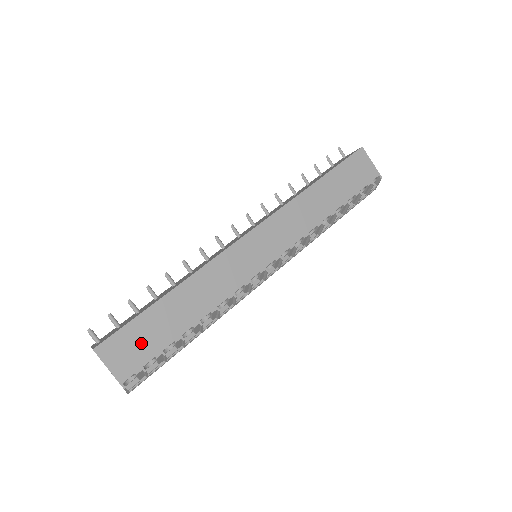
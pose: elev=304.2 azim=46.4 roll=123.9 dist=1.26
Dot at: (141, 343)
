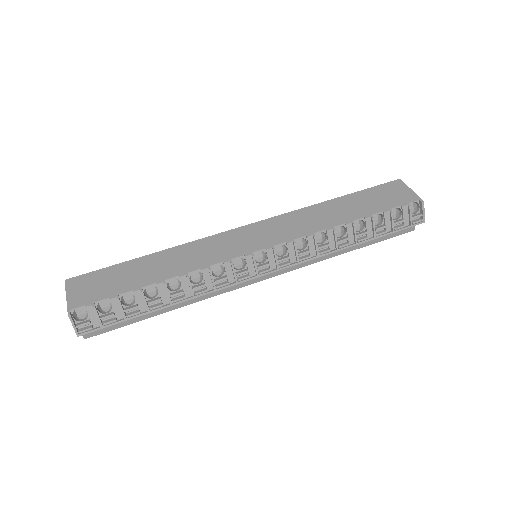
Dot at: (104, 285)
